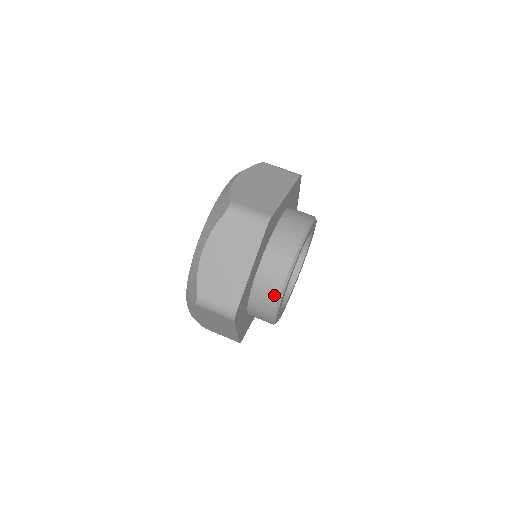
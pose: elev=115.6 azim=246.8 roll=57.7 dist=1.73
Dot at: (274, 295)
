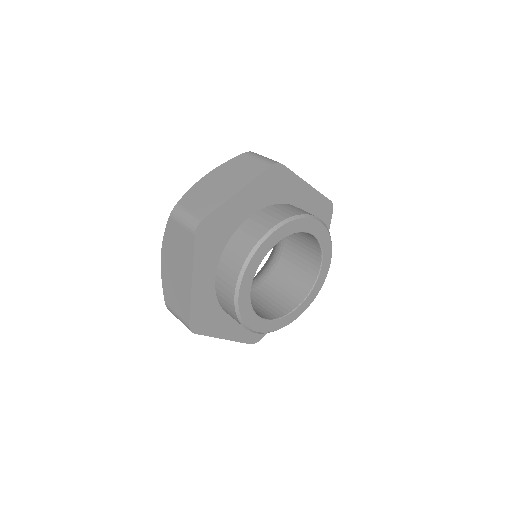
Dot at: (249, 245)
